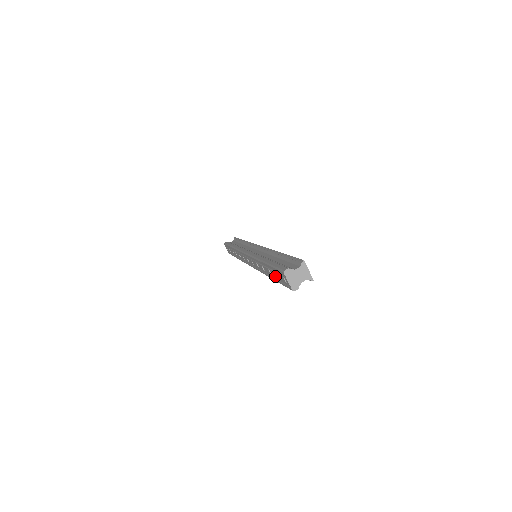
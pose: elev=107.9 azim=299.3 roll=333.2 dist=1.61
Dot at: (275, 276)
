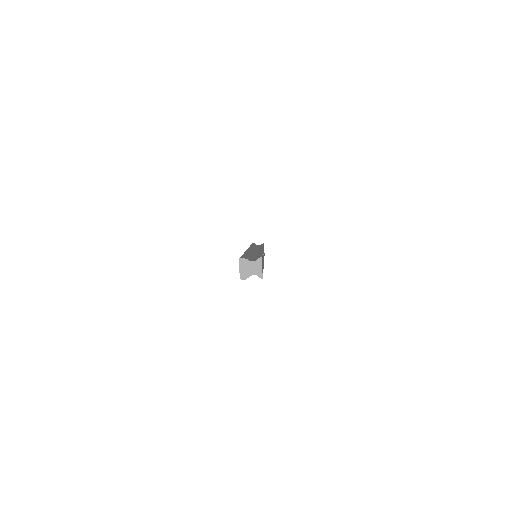
Dot at: occluded
